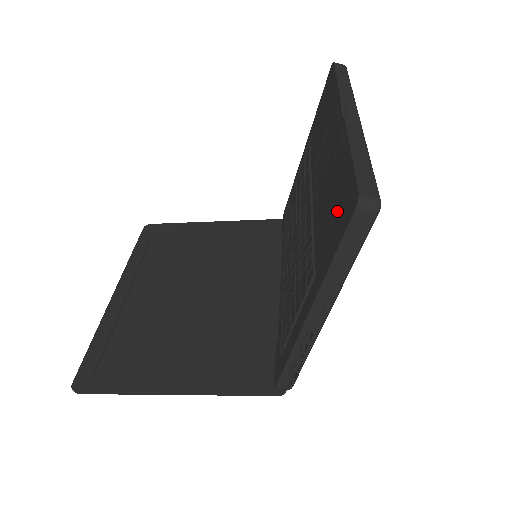
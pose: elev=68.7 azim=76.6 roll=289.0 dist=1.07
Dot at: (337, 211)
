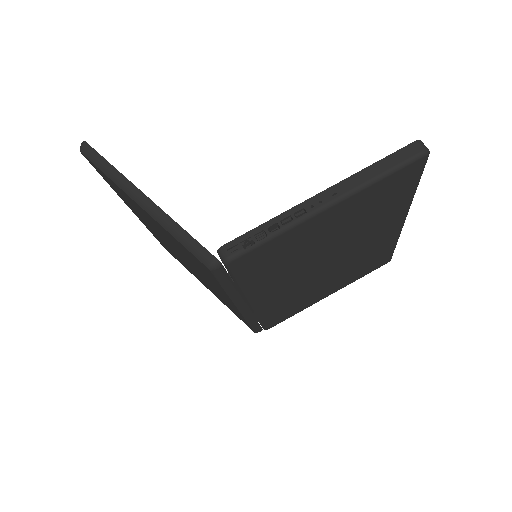
Dot at: occluded
